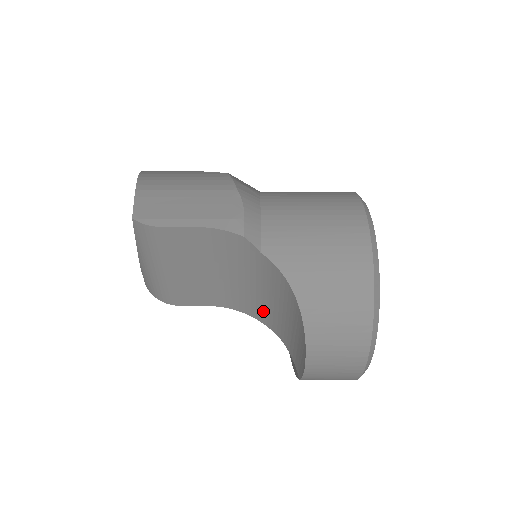
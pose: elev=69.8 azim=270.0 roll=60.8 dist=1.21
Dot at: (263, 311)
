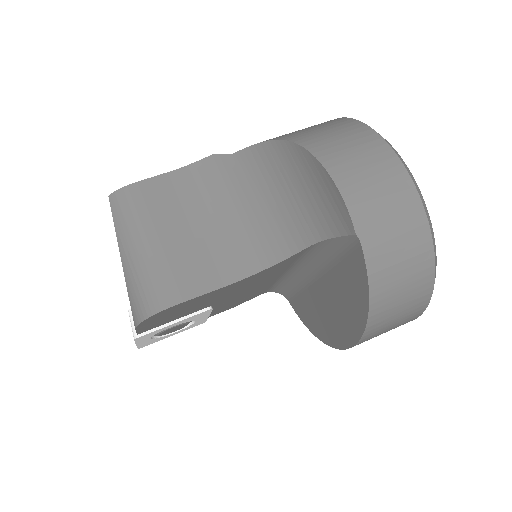
Dot at: (275, 234)
